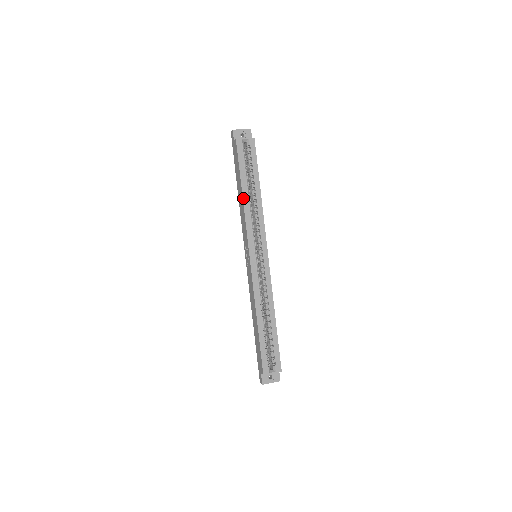
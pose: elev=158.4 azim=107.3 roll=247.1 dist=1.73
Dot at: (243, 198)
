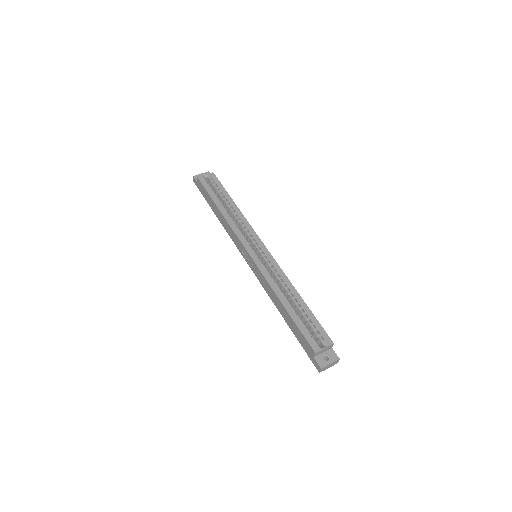
Dot at: (221, 213)
